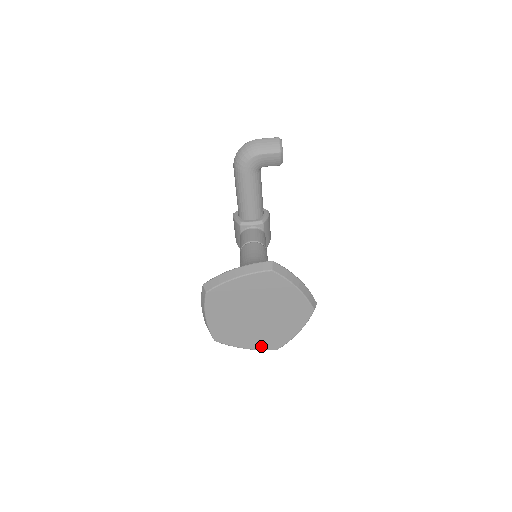
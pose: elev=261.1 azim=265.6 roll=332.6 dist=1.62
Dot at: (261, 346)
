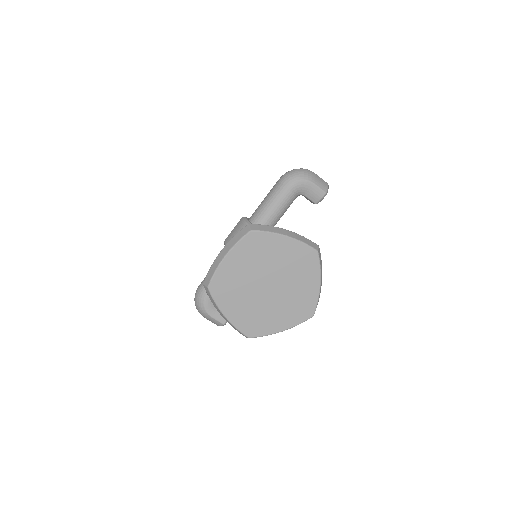
Dot at: (240, 323)
